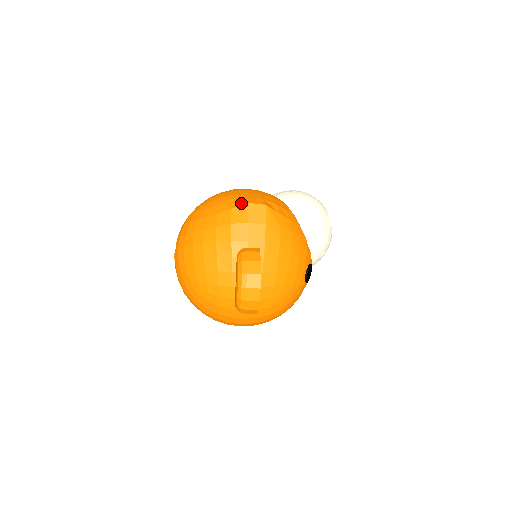
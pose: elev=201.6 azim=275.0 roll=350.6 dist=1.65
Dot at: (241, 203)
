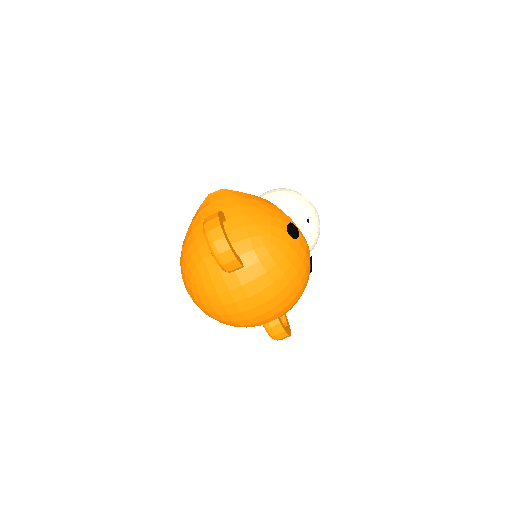
Dot at: (205, 199)
